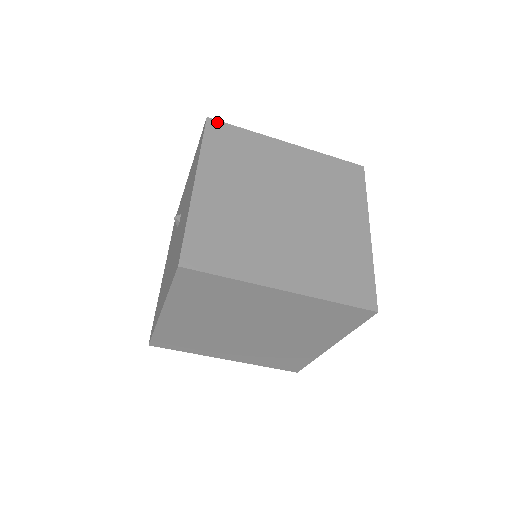
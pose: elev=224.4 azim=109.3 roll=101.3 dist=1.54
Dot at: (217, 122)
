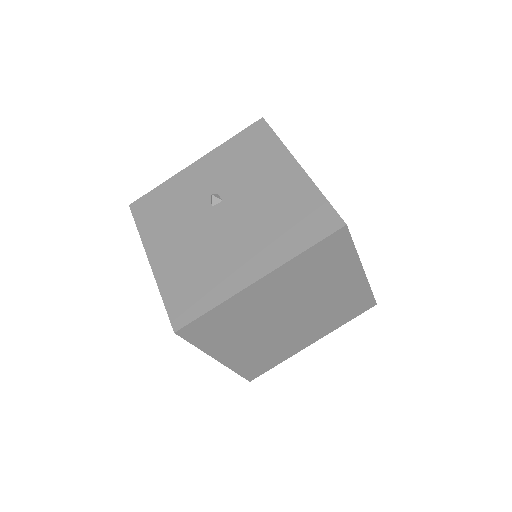
Dot at: occluded
